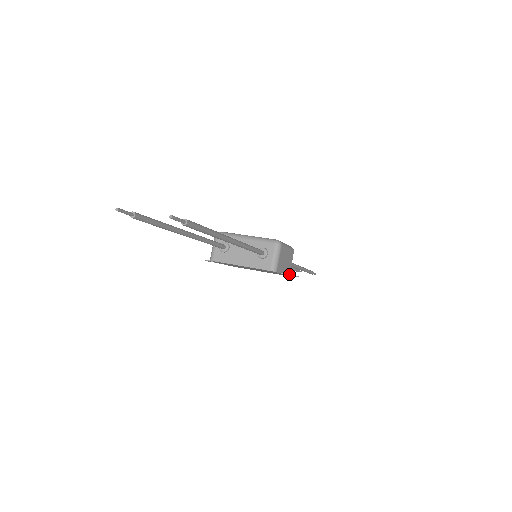
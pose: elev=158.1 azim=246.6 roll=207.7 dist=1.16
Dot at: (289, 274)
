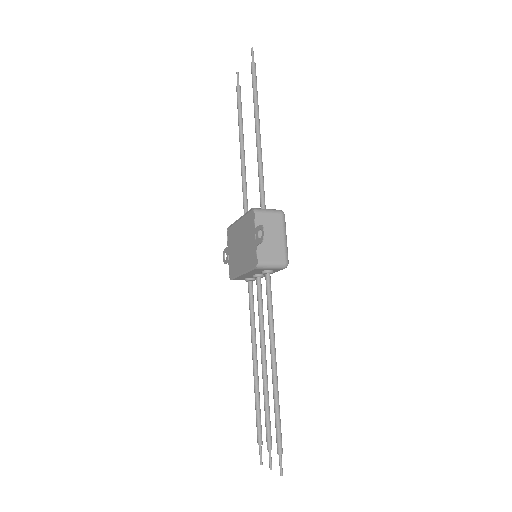
Dot at: (260, 225)
